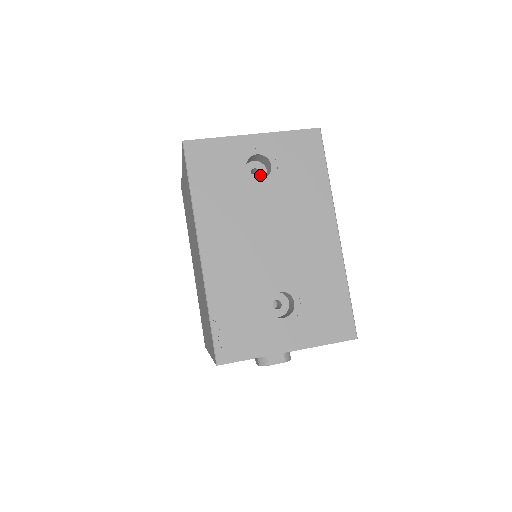
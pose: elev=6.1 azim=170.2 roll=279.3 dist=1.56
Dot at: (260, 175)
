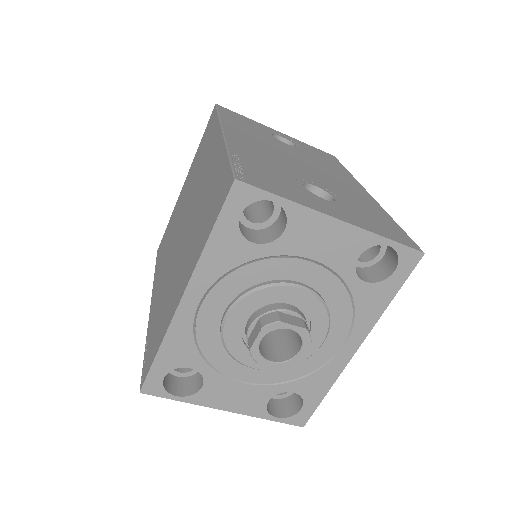
Dot at: occluded
